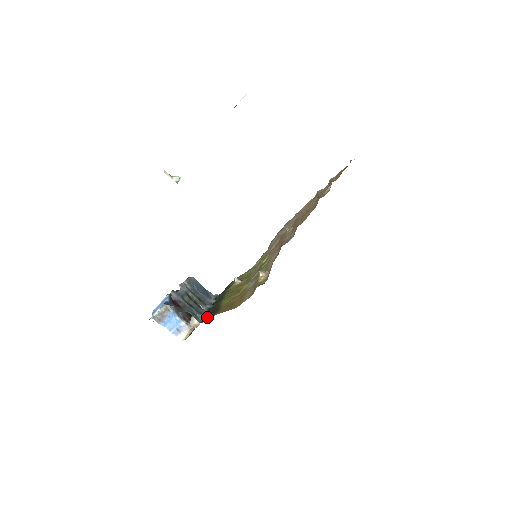
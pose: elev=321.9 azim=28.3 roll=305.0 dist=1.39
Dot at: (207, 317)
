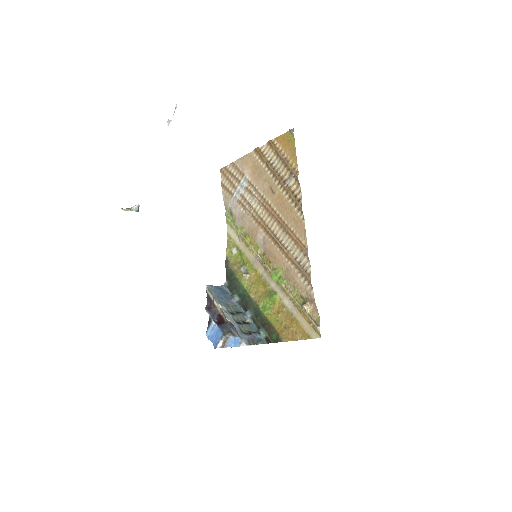
Dot at: (268, 336)
